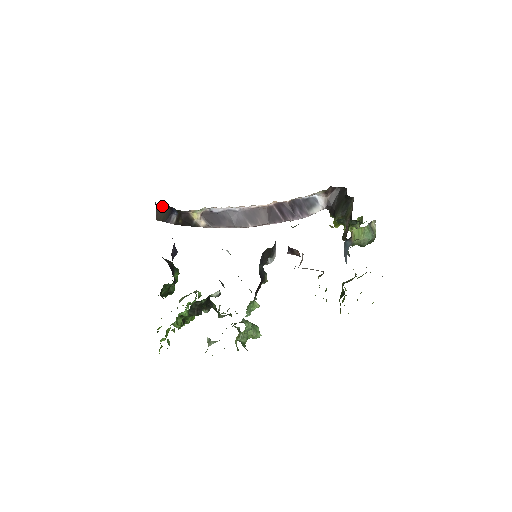
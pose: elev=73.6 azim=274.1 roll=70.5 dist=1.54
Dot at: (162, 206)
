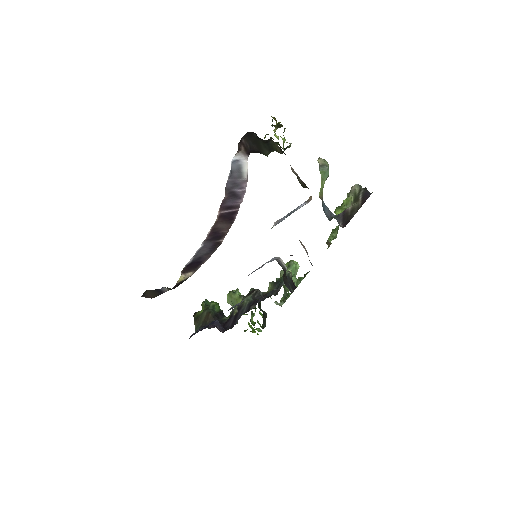
Dot at: (145, 293)
